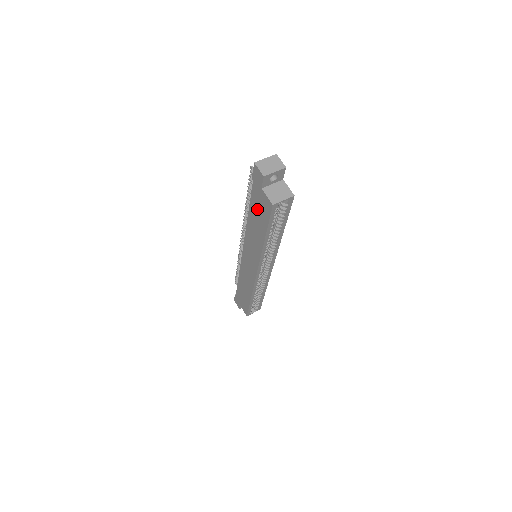
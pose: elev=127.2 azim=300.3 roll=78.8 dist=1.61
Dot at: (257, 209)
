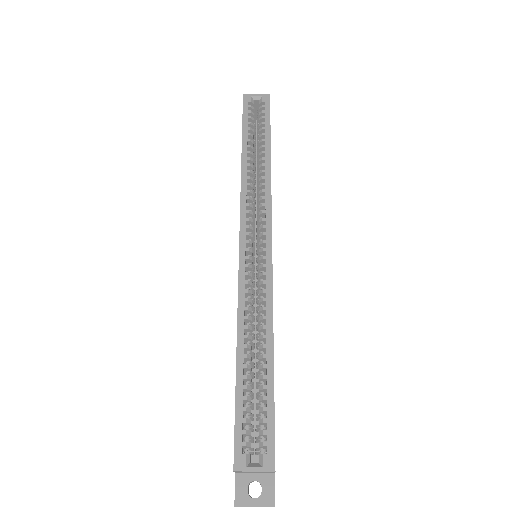
Dot at: occluded
